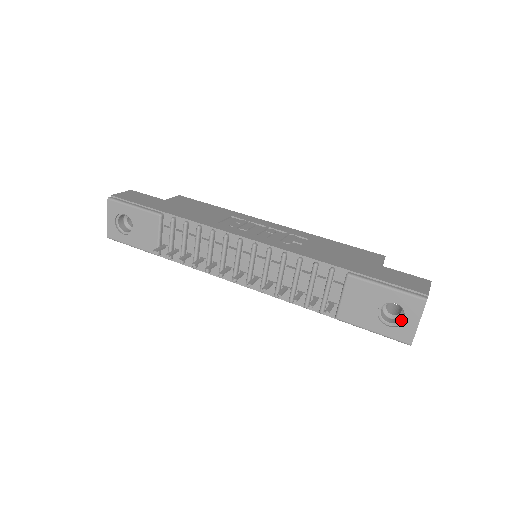
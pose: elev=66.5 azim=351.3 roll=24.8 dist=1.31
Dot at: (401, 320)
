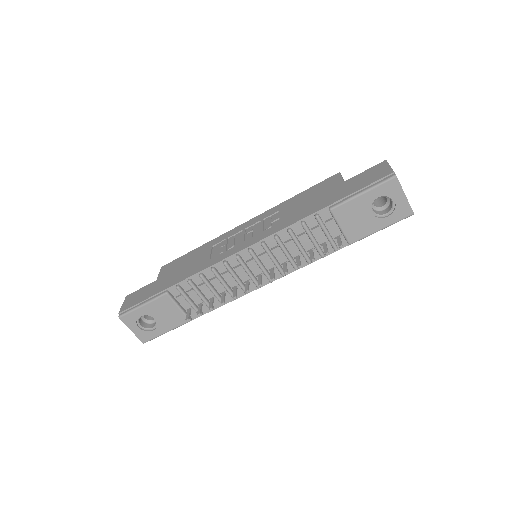
Dot at: (392, 204)
